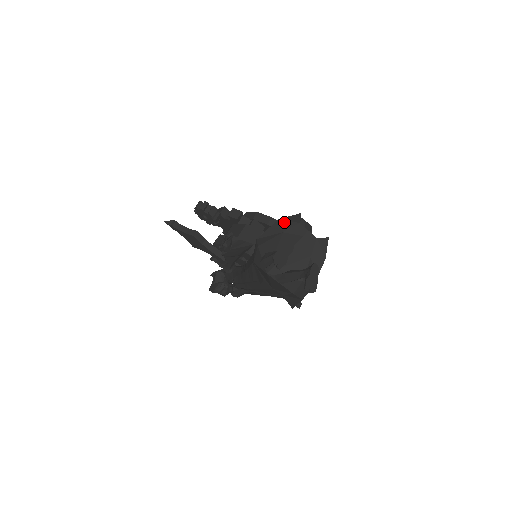
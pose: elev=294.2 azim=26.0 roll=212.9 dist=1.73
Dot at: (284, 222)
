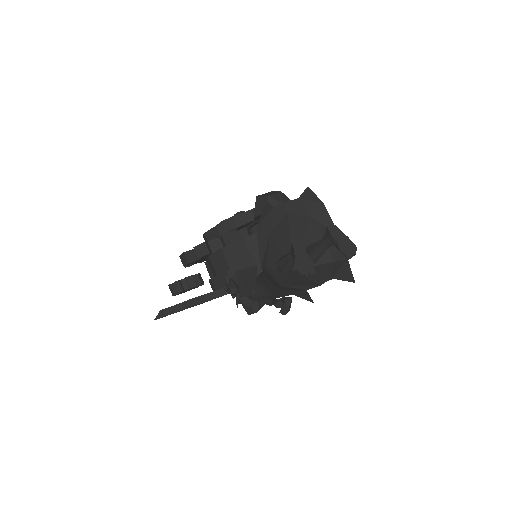
Dot at: (262, 224)
